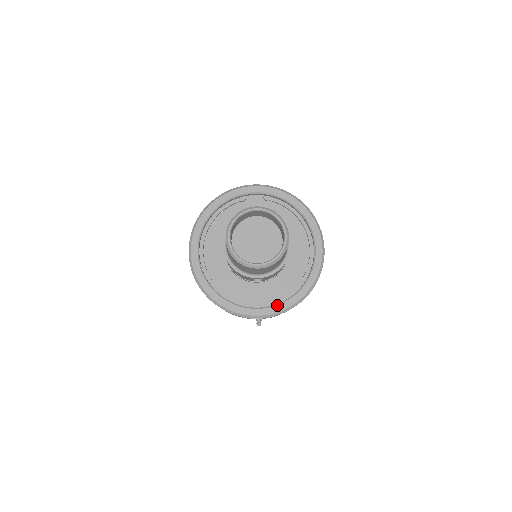
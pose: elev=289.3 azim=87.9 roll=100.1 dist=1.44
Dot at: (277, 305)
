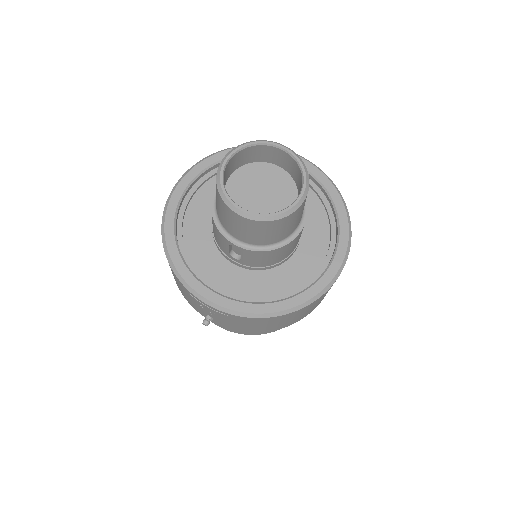
Dot at: (240, 301)
